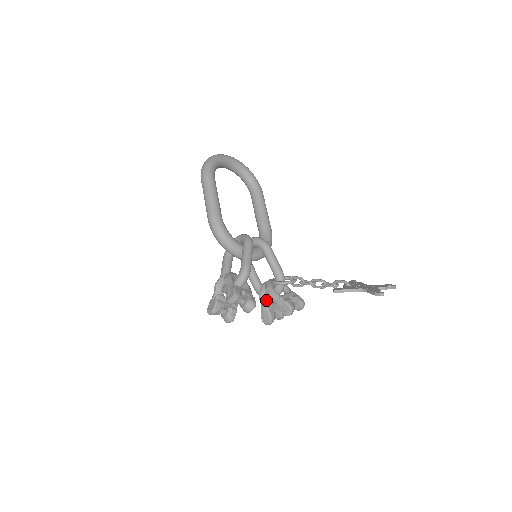
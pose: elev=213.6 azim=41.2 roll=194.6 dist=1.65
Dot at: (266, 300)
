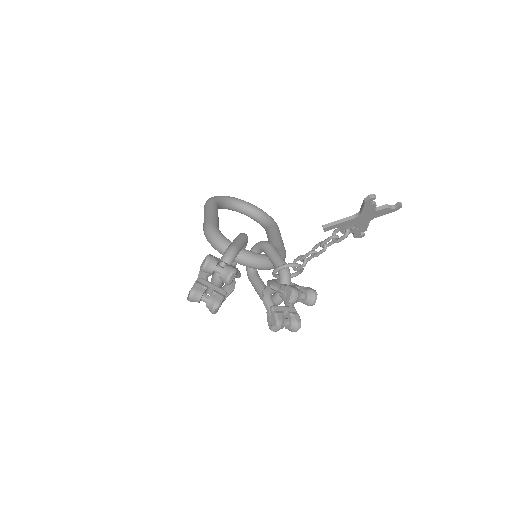
Dot at: (270, 299)
